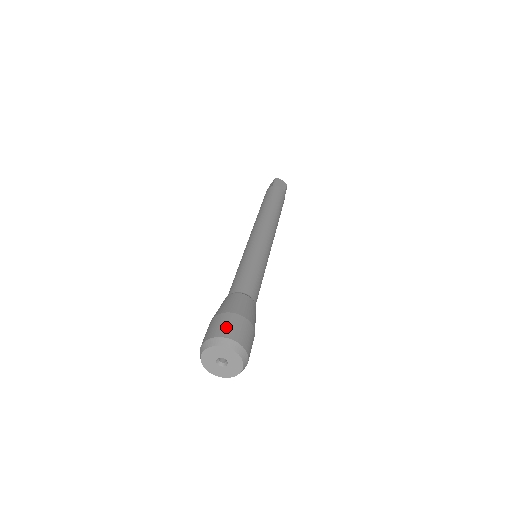
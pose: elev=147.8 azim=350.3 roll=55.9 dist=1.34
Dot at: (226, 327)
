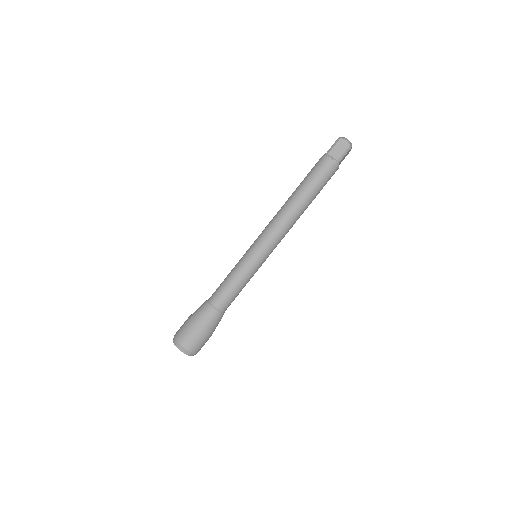
Dot at: (181, 333)
